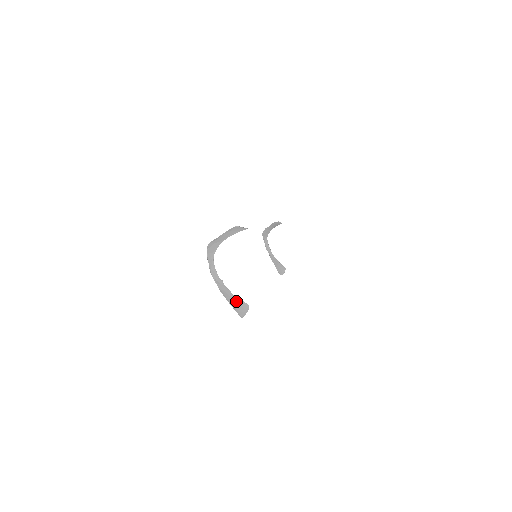
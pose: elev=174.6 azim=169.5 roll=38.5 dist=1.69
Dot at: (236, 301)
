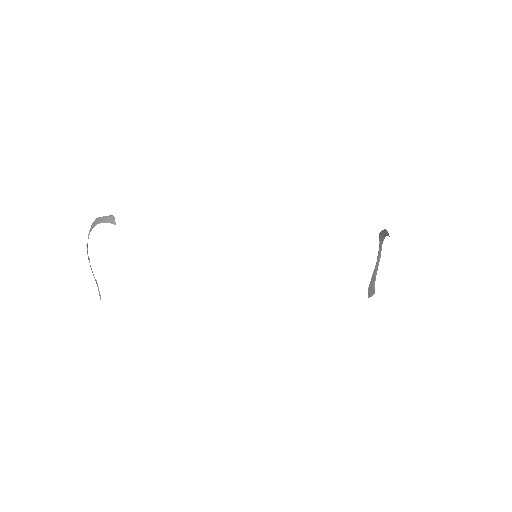
Dot at: (97, 284)
